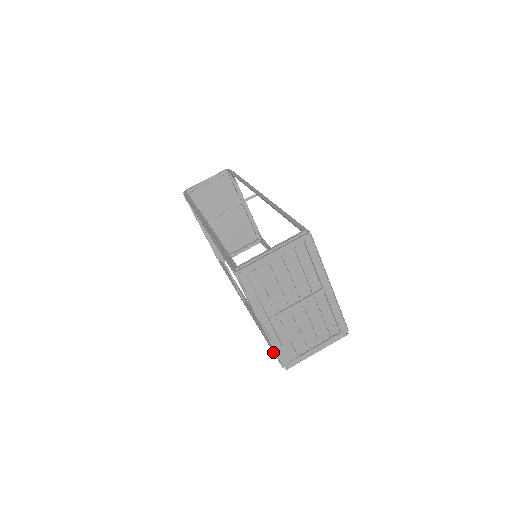
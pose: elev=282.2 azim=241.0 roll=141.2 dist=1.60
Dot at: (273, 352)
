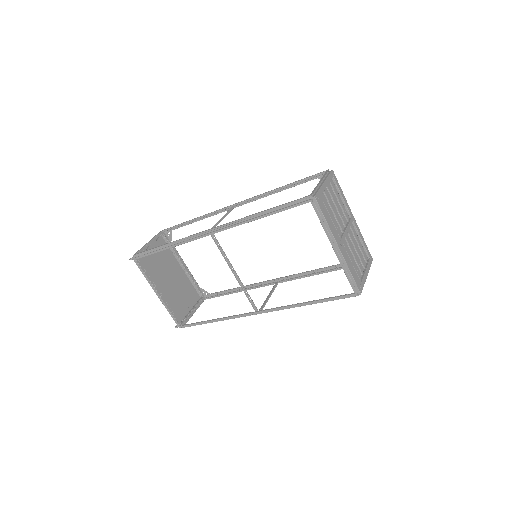
Dot at: (335, 297)
